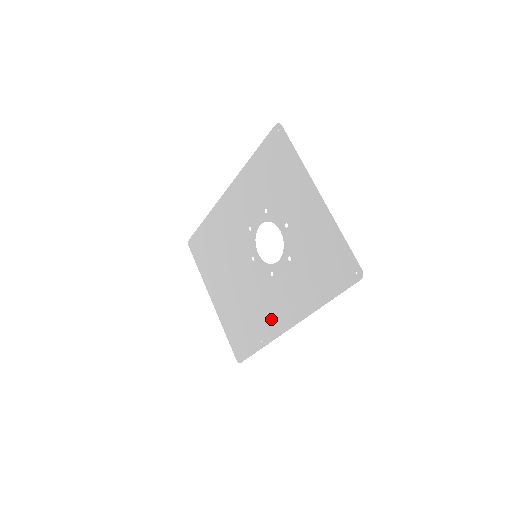
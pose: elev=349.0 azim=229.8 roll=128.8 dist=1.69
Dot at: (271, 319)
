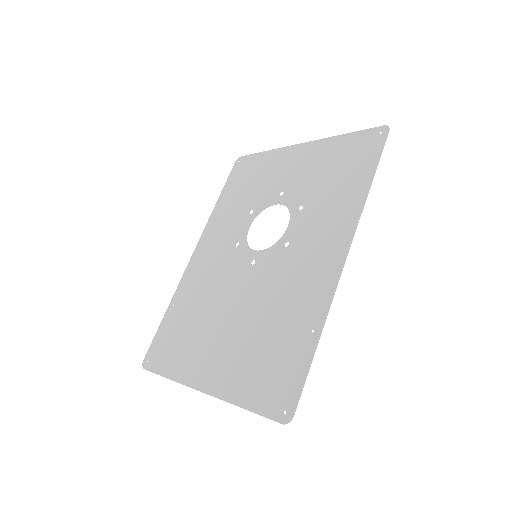
Dot at: (312, 284)
